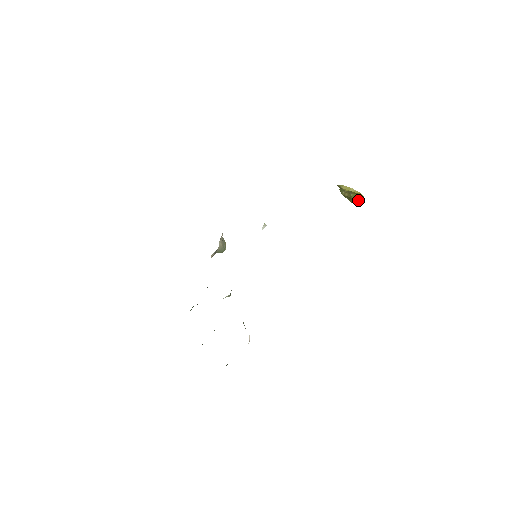
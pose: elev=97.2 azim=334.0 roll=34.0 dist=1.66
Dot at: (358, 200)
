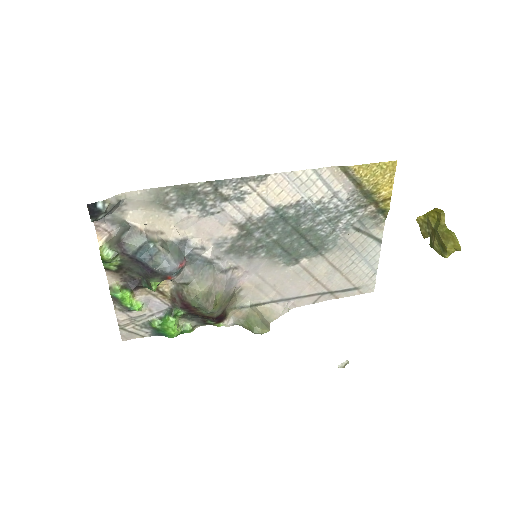
Dot at: (448, 233)
